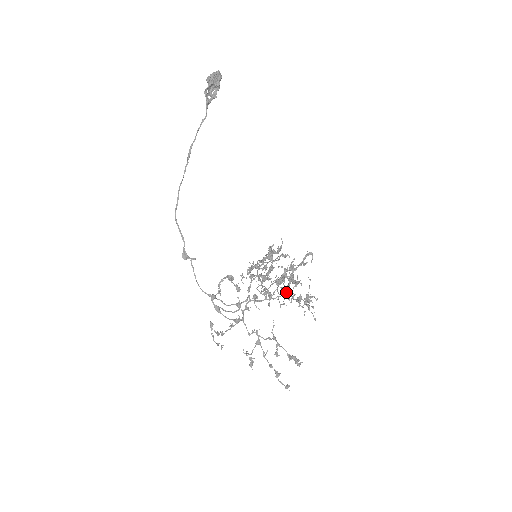
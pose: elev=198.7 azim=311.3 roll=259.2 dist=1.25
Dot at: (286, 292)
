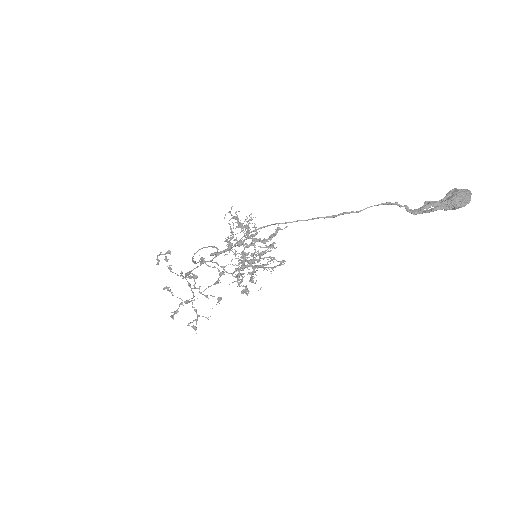
Dot at: occluded
